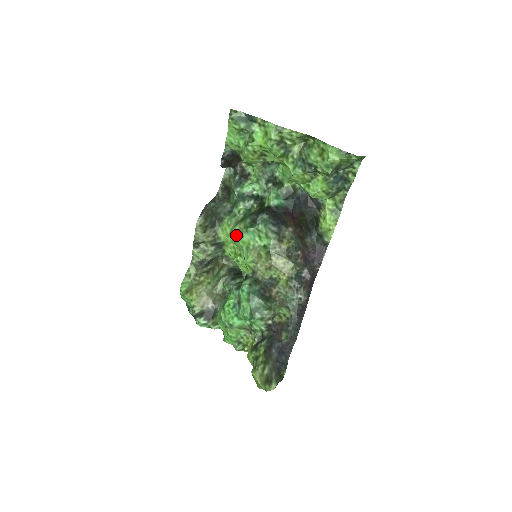
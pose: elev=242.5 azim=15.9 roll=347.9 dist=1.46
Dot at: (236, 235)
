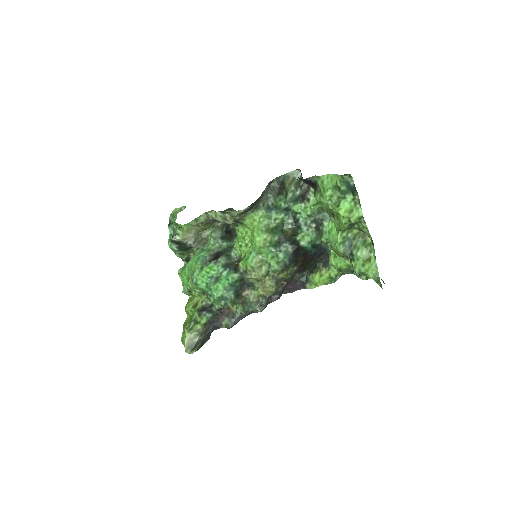
Dot at: (259, 241)
